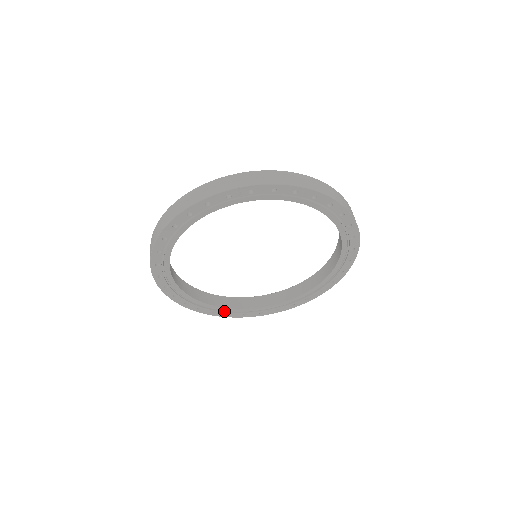
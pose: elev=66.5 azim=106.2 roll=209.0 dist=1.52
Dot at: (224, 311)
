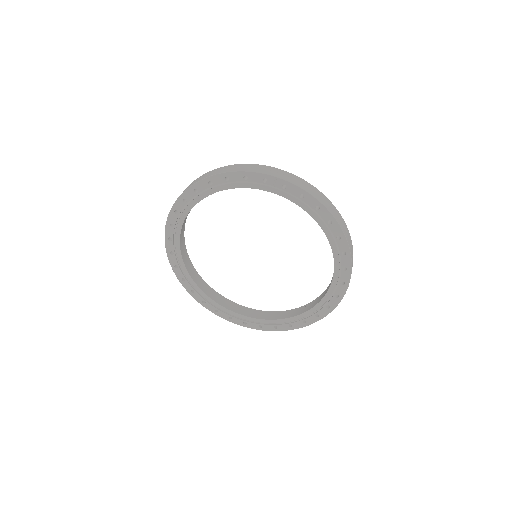
Dot at: (201, 296)
